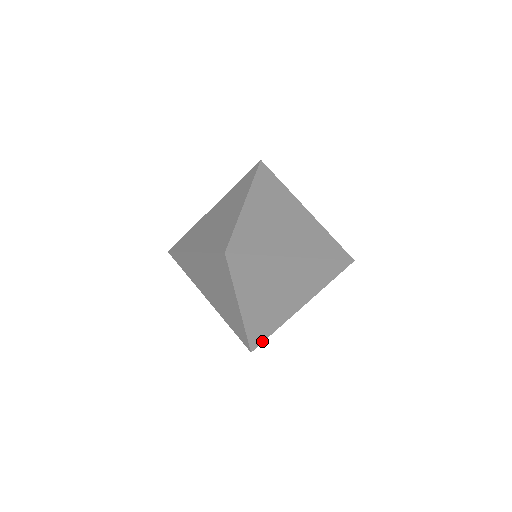
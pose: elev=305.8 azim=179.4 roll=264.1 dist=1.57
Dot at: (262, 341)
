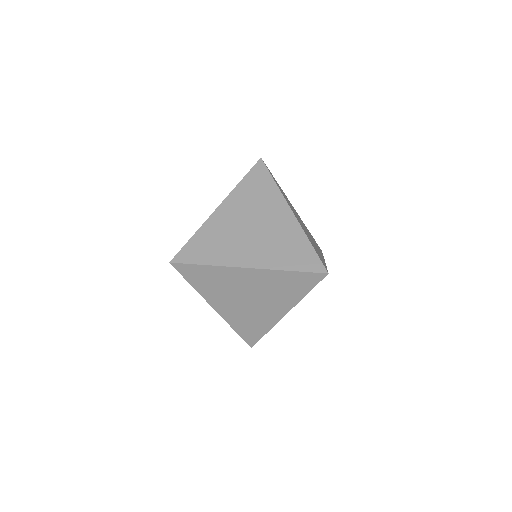
Dot at: (258, 340)
